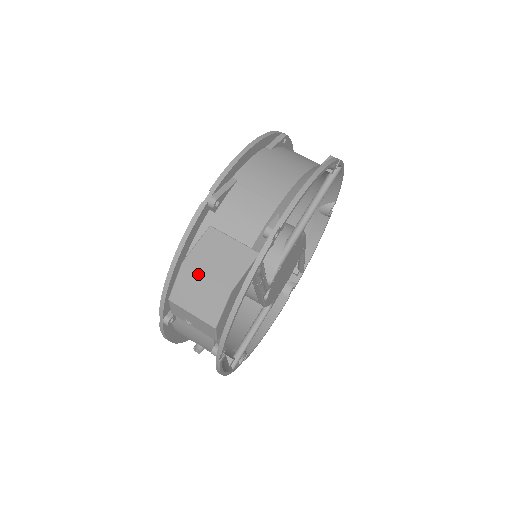
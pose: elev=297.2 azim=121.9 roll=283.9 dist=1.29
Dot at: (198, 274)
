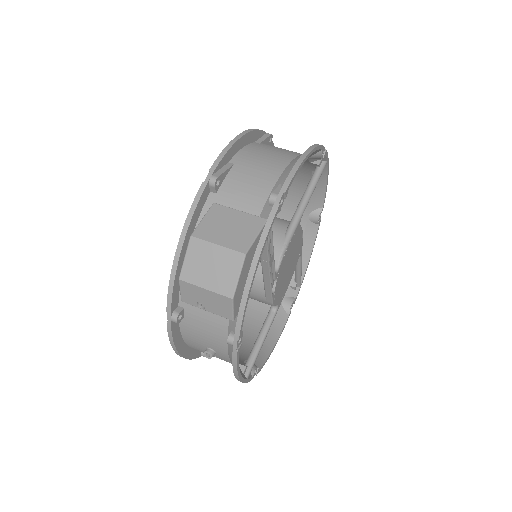
Dot at: (209, 244)
